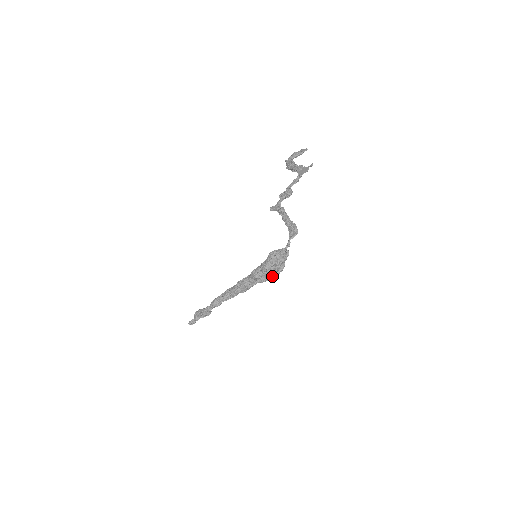
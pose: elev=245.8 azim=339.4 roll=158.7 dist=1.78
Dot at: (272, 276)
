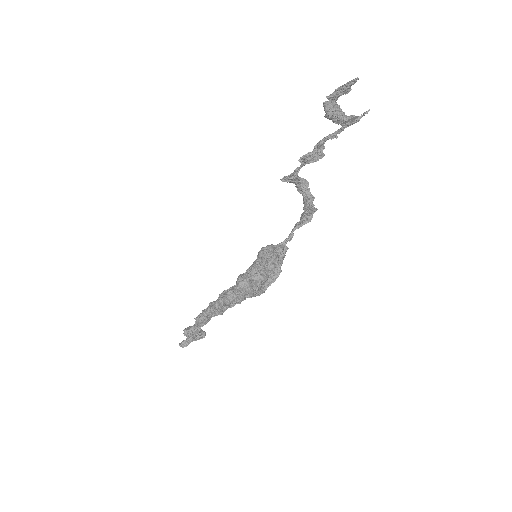
Dot at: (260, 289)
